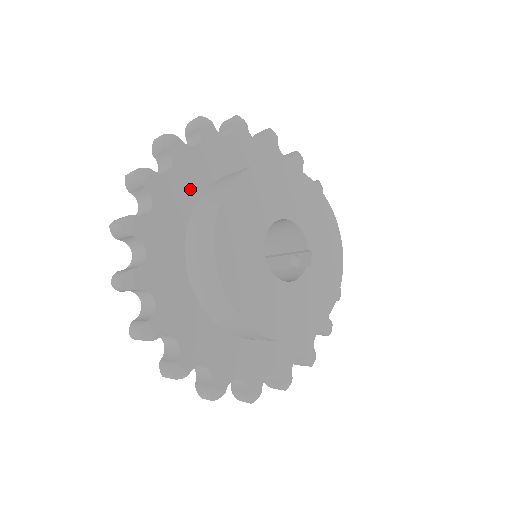
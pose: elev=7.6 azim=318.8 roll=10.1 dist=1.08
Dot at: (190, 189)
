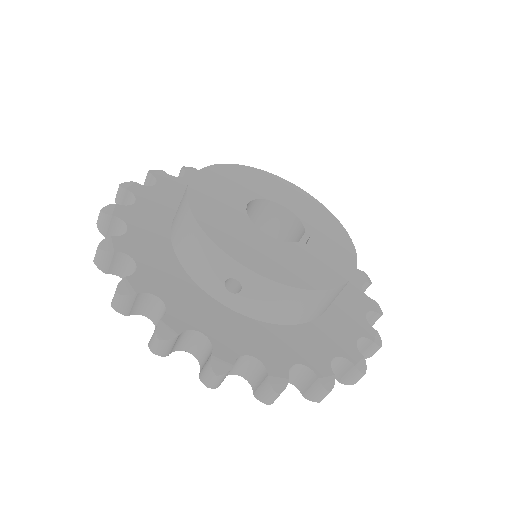
Dot at: occluded
